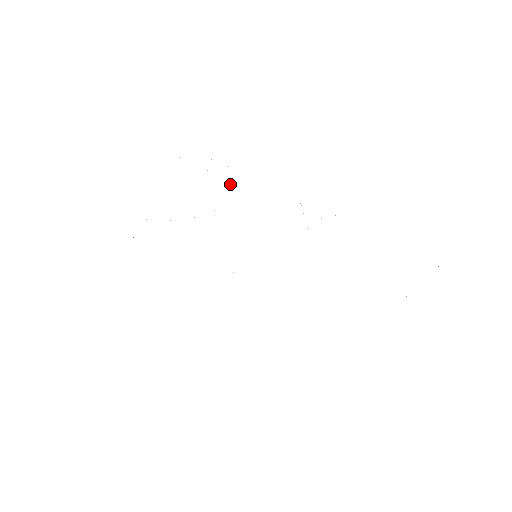
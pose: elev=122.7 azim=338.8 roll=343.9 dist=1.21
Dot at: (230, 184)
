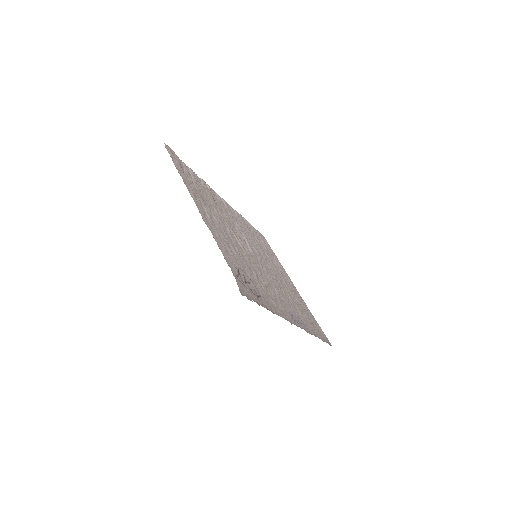
Dot at: (270, 298)
